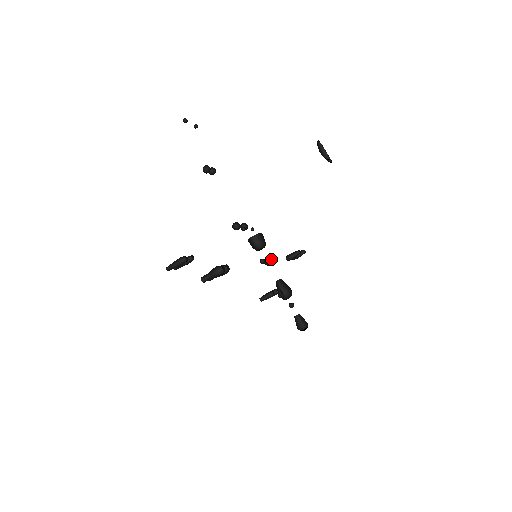
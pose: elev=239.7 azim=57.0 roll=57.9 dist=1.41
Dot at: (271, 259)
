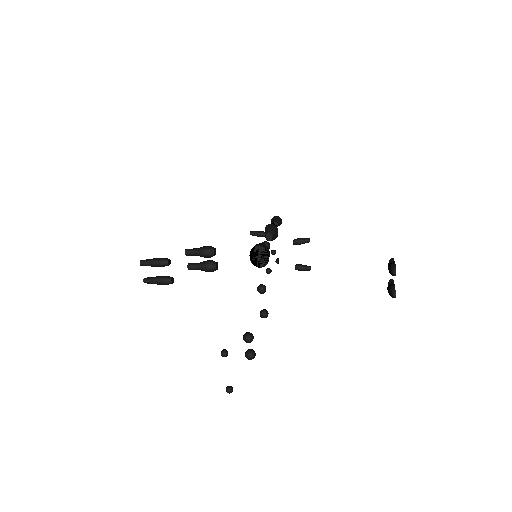
Dot at: occluded
